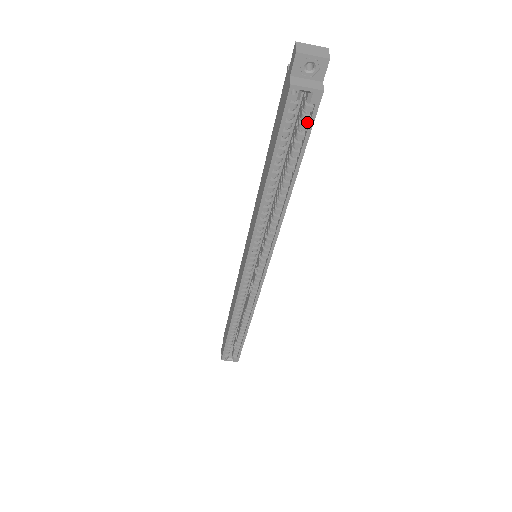
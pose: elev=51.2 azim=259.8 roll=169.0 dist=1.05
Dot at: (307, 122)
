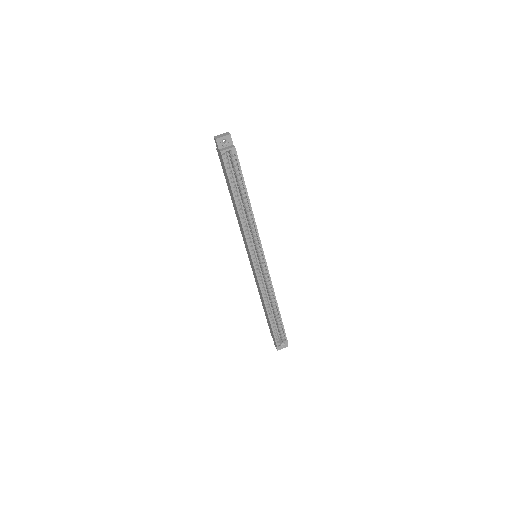
Dot at: (237, 165)
